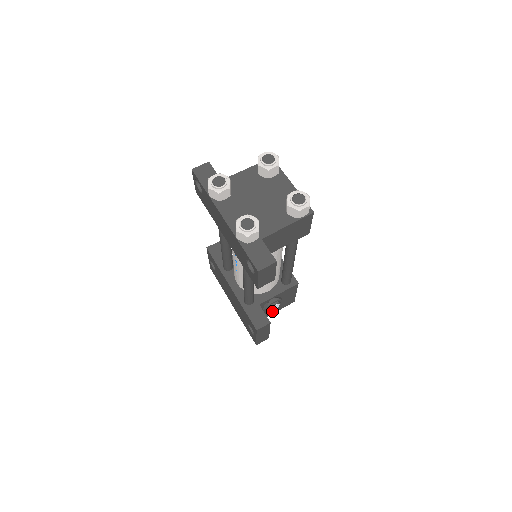
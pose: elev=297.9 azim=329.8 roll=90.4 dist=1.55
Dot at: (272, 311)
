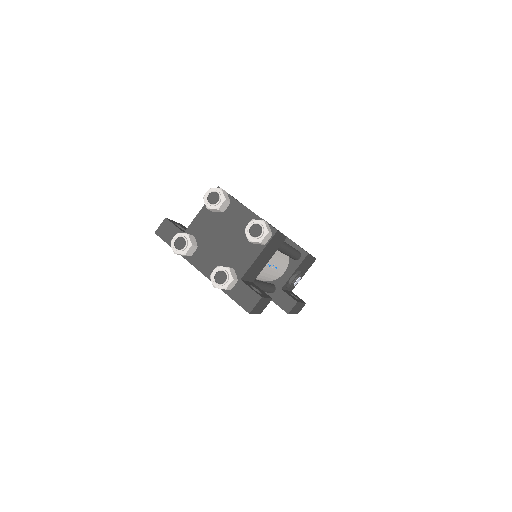
Dot at: occluded
